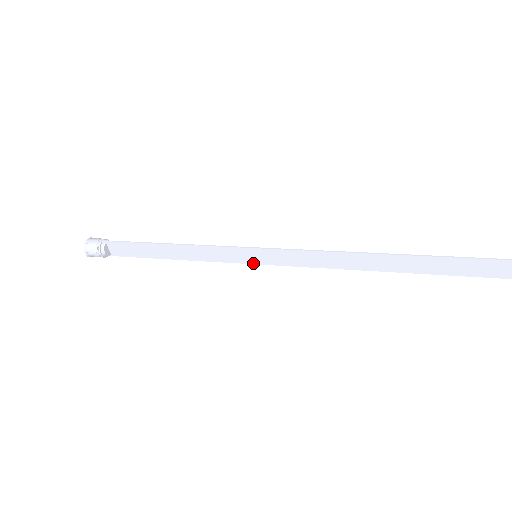
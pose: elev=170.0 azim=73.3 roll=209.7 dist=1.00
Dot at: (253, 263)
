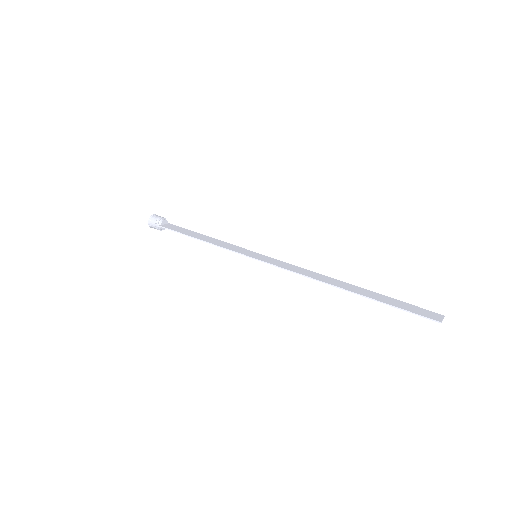
Dot at: (257, 254)
